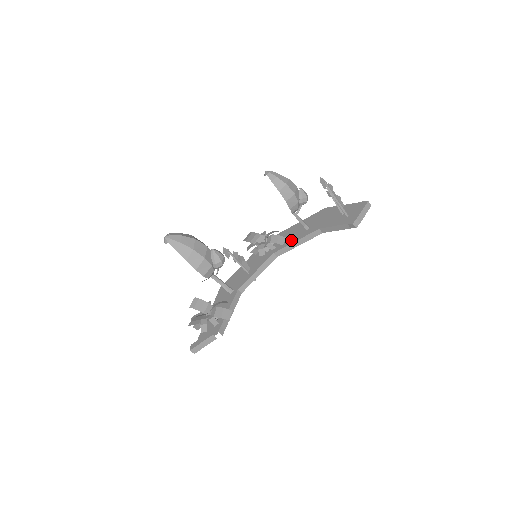
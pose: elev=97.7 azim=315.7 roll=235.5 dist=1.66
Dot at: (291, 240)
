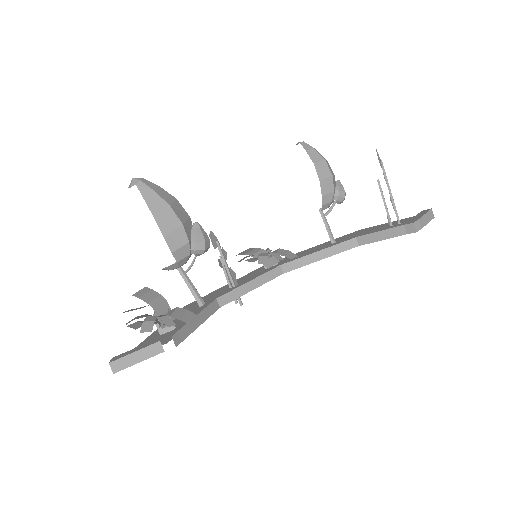
Dot at: (309, 252)
